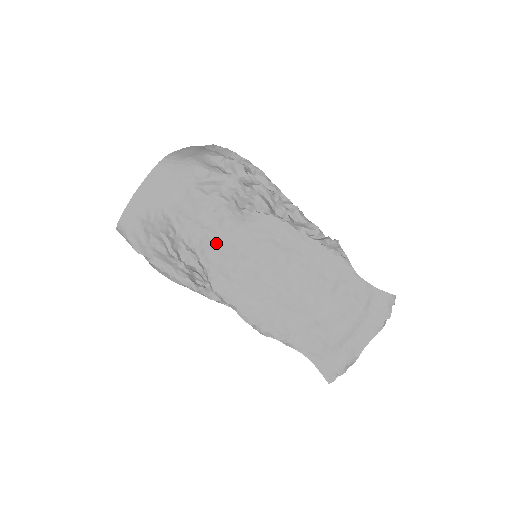
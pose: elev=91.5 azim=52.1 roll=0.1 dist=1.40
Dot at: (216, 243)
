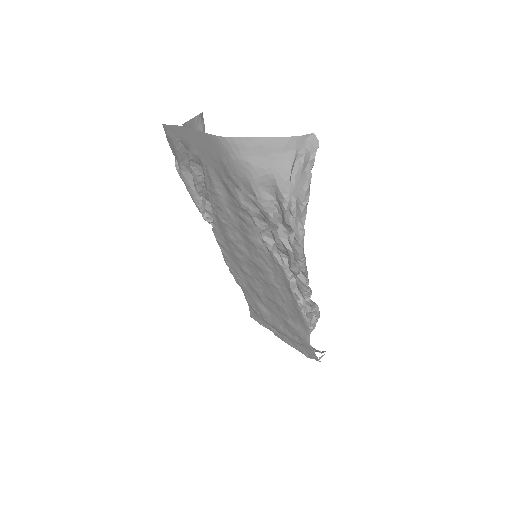
Dot at: (230, 224)
